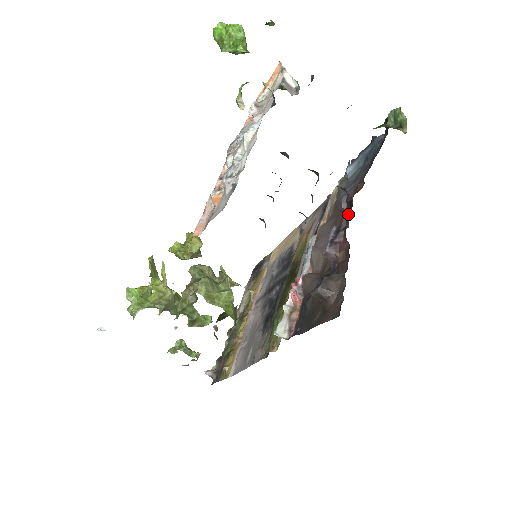
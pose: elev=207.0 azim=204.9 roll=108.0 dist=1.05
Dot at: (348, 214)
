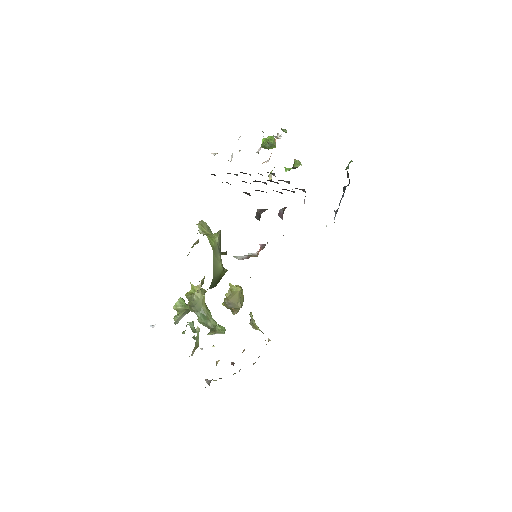
Dot at: occluded
